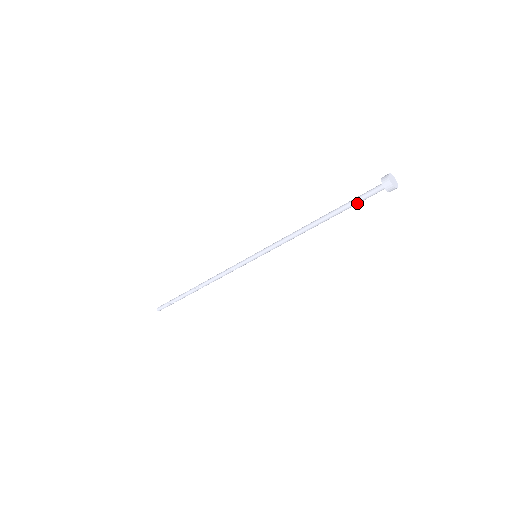
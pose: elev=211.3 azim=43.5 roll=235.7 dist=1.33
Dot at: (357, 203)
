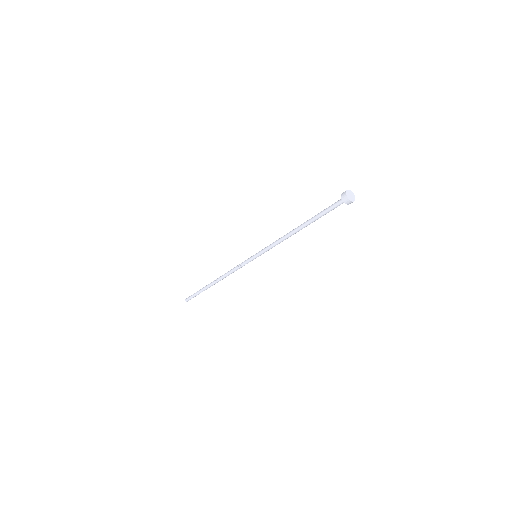
Dot at: (325, 212)
